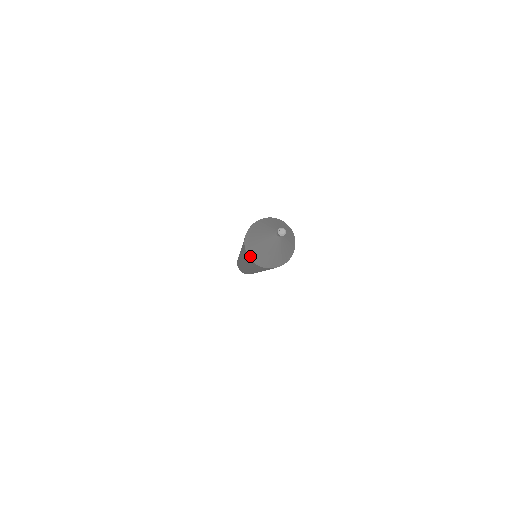
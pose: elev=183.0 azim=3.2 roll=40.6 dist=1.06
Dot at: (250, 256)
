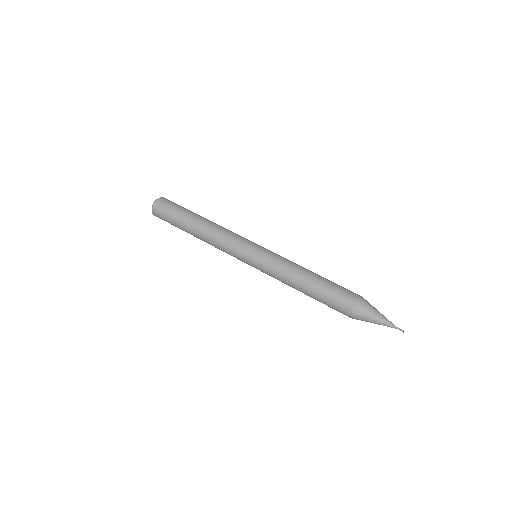
Dot at: (354, 317)
